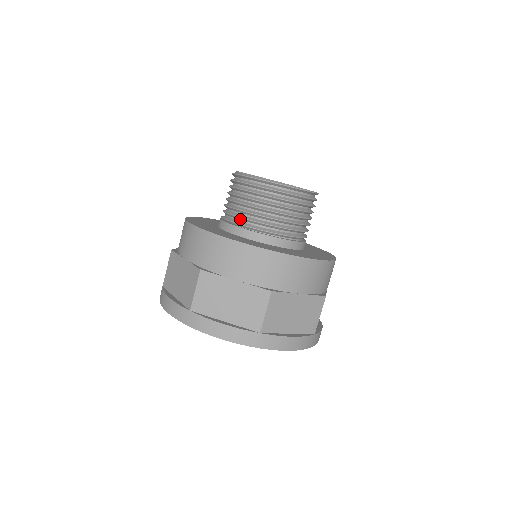
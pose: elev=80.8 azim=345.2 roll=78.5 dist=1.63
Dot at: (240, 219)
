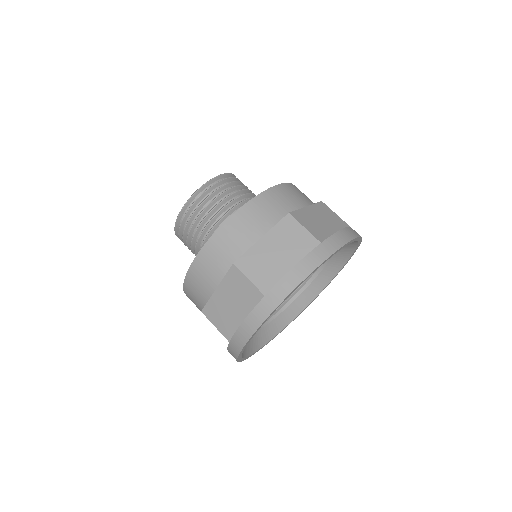
Dot at: occluded
